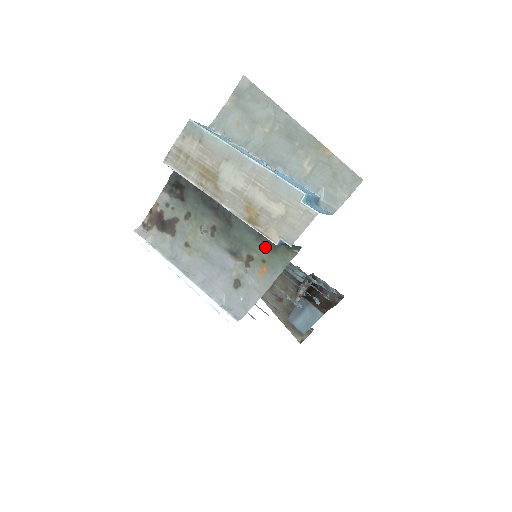
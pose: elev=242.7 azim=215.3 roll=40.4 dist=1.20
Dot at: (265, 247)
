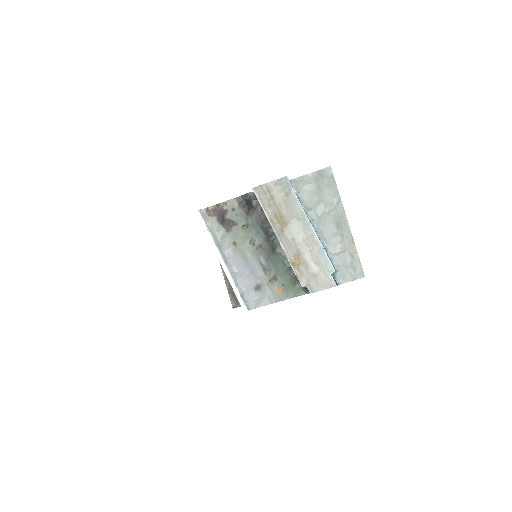
Dot at: (289, 278)
